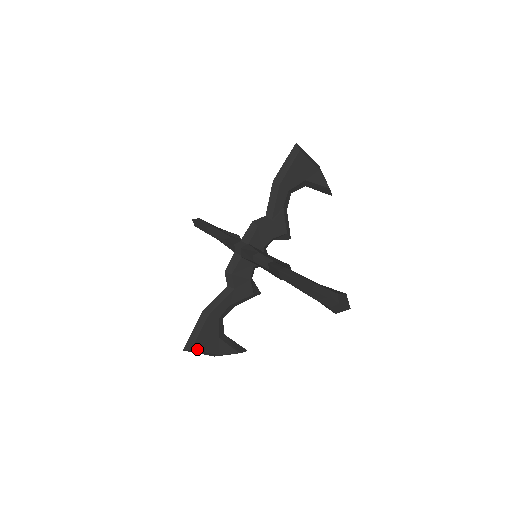
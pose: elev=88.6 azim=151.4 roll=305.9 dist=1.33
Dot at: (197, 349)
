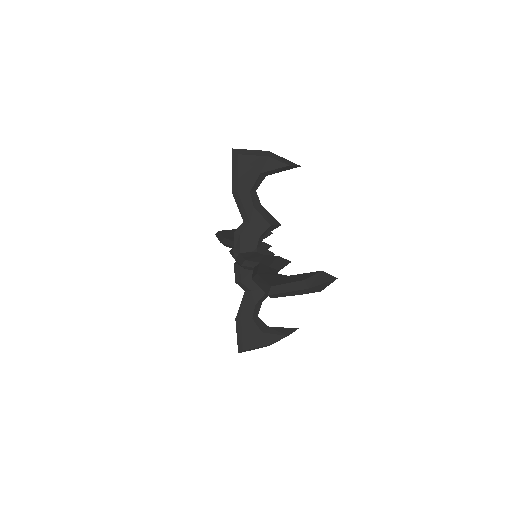
Dot at: (248, 348)
